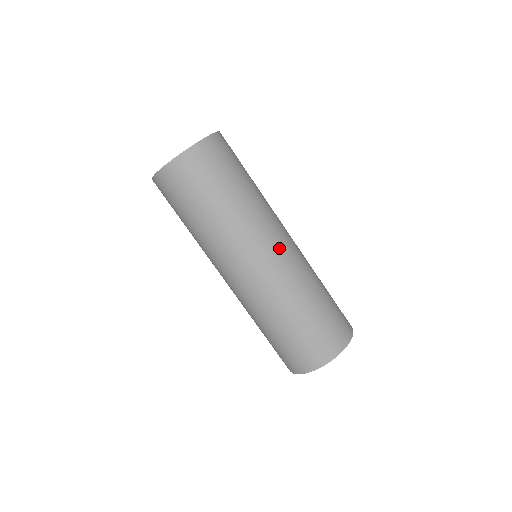
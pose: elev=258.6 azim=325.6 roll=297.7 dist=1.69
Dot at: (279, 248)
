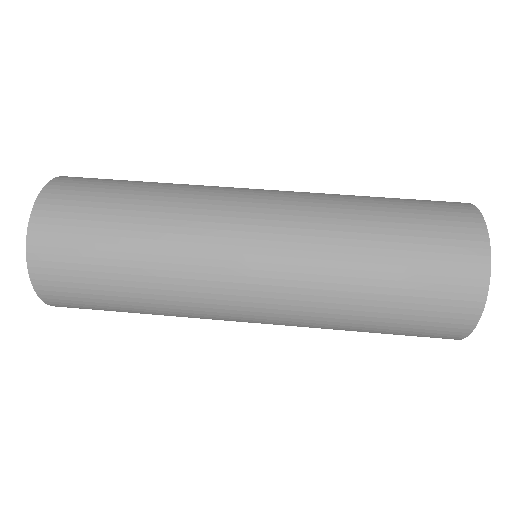
Dot at: (257, 212)
